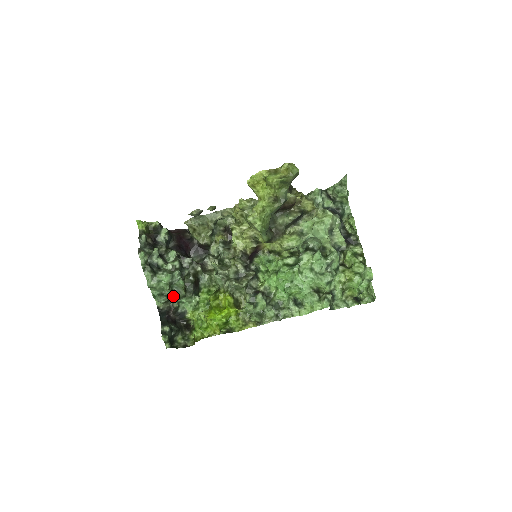
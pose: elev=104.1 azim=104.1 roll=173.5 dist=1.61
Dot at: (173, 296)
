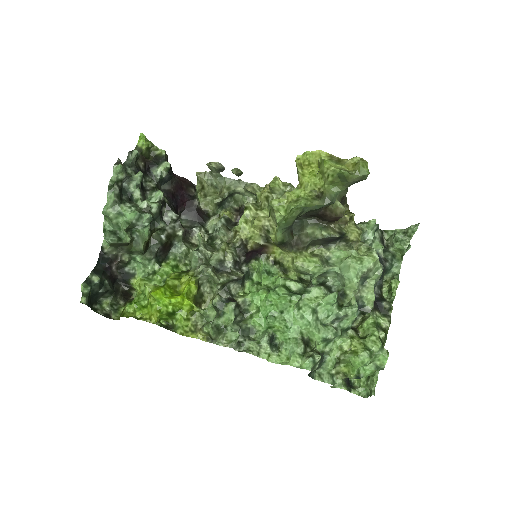
Dot at: (126, 242)
